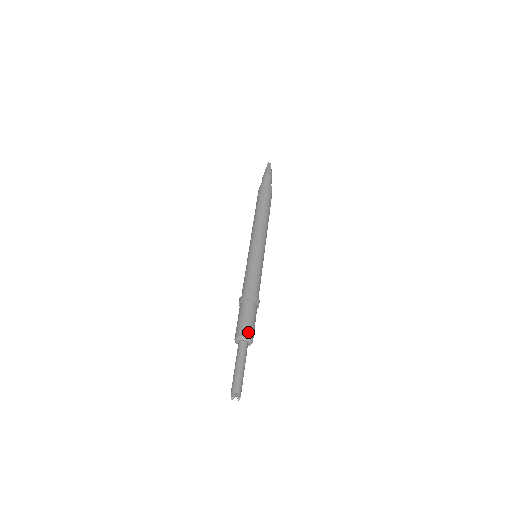
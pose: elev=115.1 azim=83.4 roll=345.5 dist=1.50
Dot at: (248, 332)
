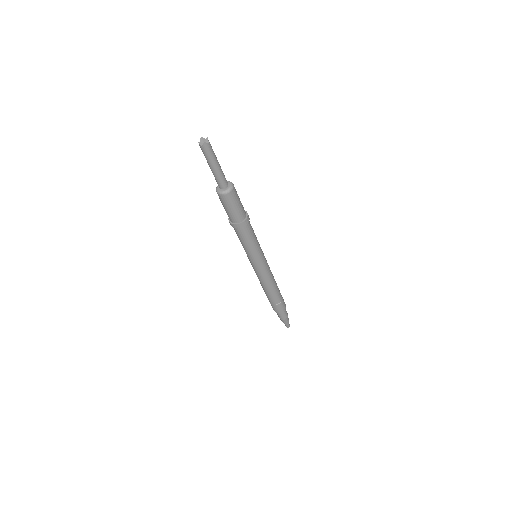
Dot at: occluded
